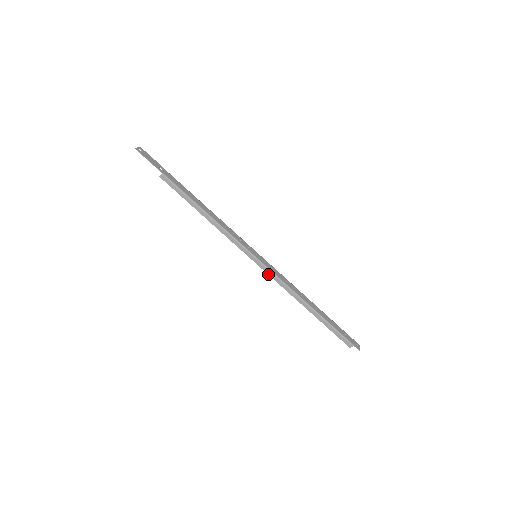
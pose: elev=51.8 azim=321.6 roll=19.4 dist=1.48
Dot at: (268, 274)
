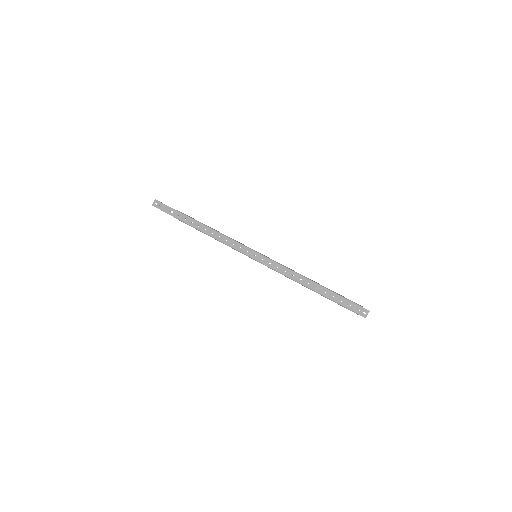
Dot at: (270, 268)
